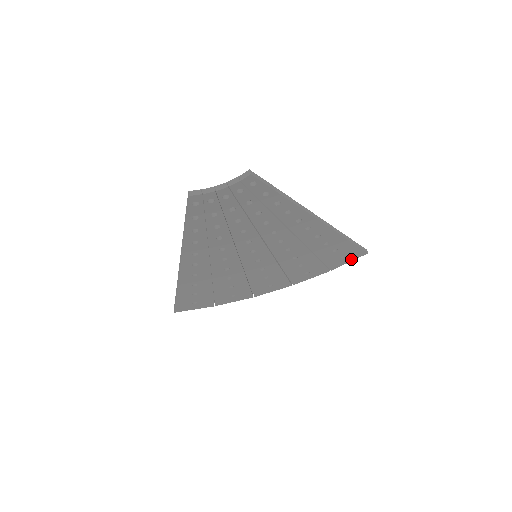
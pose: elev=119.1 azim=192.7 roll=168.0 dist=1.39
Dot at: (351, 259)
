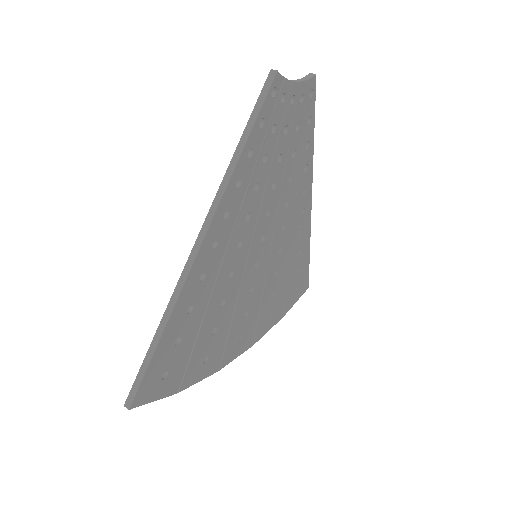
Dot at: (298, 296)
